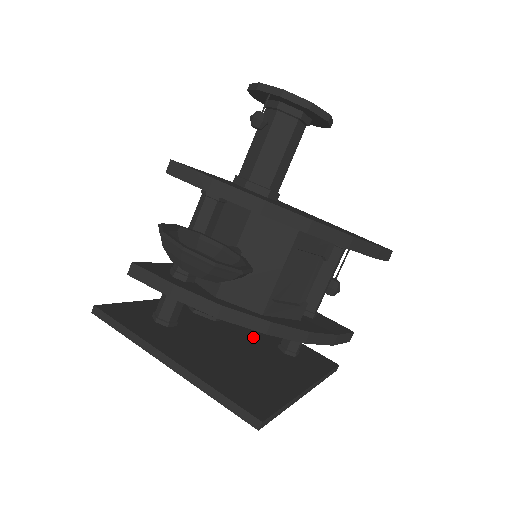
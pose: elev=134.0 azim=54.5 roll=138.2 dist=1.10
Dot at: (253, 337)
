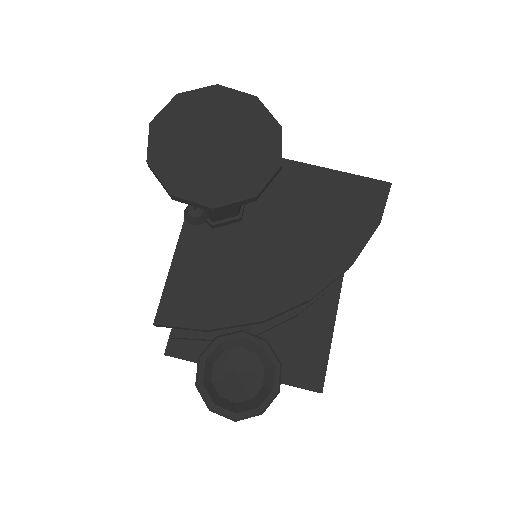
Dot at: occluded
